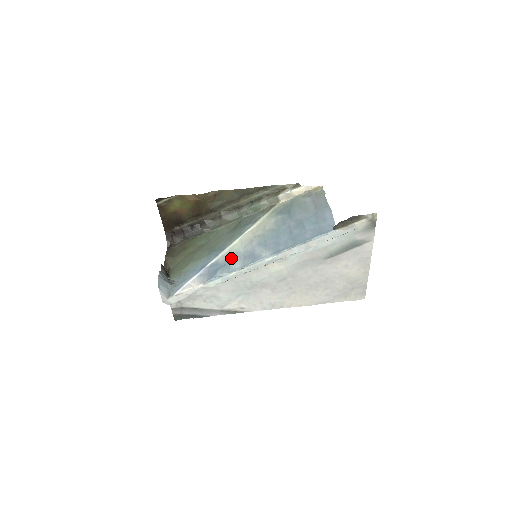
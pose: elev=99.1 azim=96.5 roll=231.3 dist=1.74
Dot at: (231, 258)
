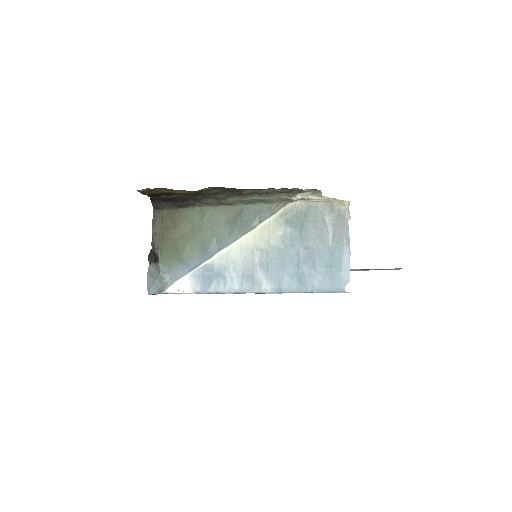
Dot at: (228, 269)
